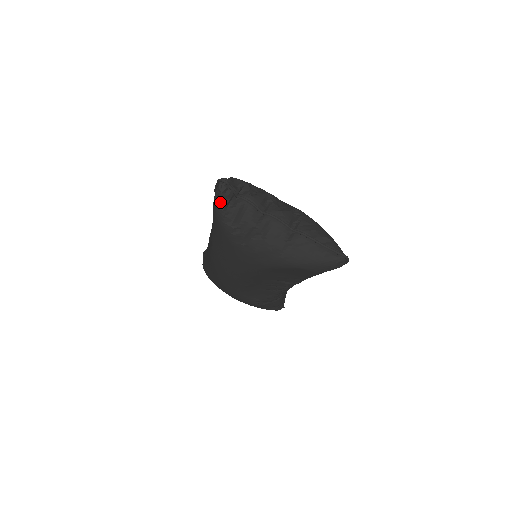
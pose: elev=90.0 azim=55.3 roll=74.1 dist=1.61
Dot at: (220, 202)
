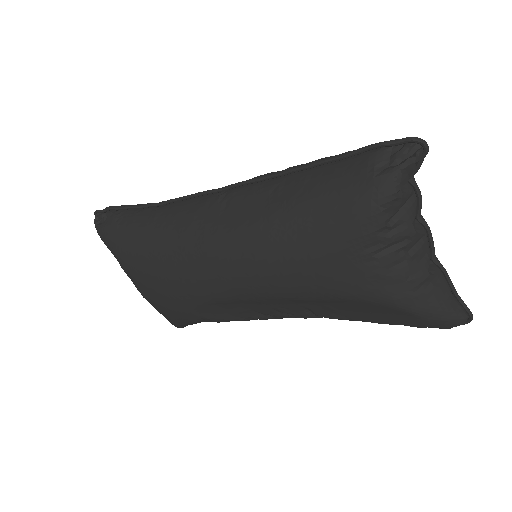
Dot at: (402, 176)
